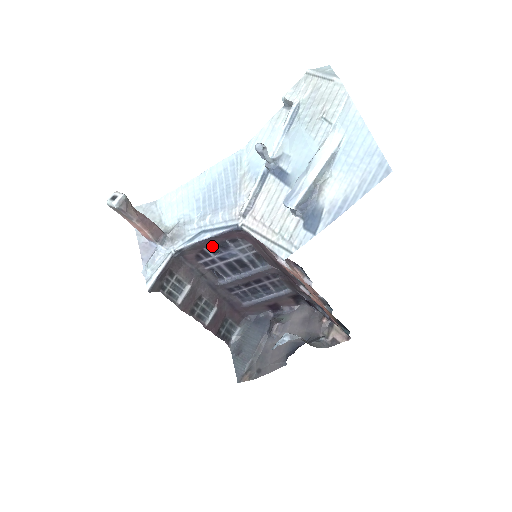
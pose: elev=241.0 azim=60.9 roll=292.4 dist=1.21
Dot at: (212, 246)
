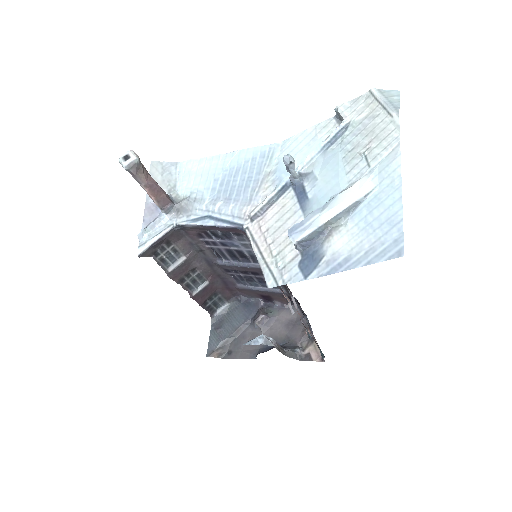
Dot at: (215, 232)
